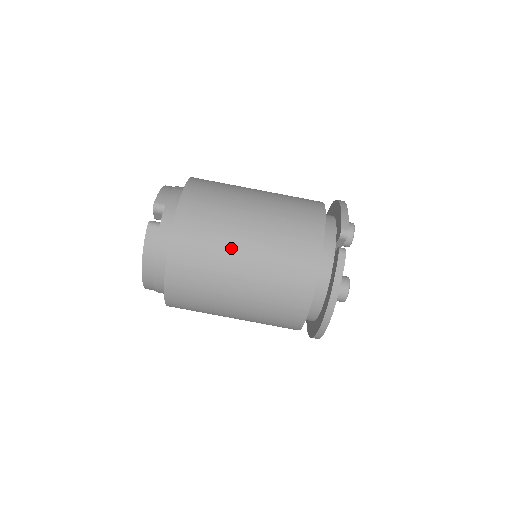
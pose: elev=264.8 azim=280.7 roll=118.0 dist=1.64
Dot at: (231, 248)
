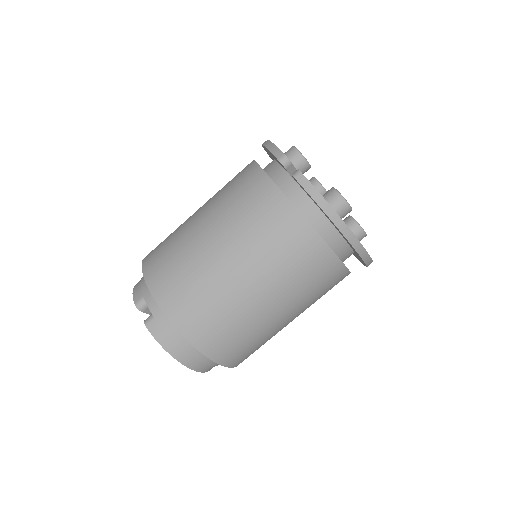
Dot at: (215, 272)
